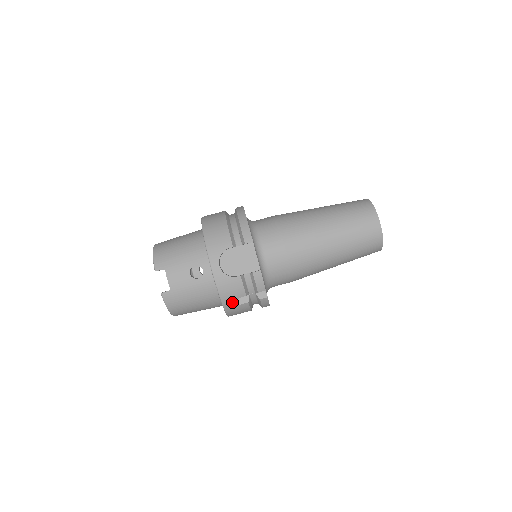
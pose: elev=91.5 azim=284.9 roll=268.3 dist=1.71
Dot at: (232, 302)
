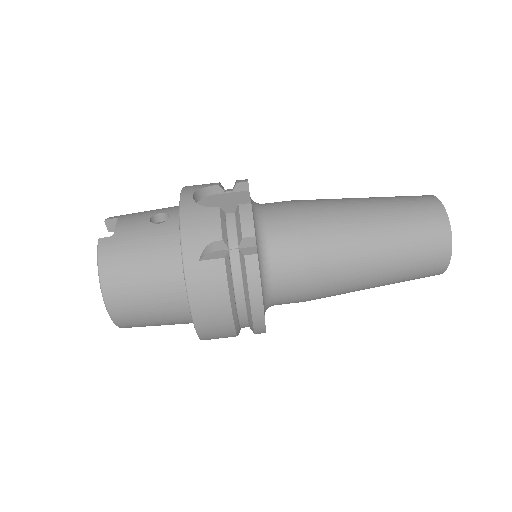
Dot at: (198, 249)
